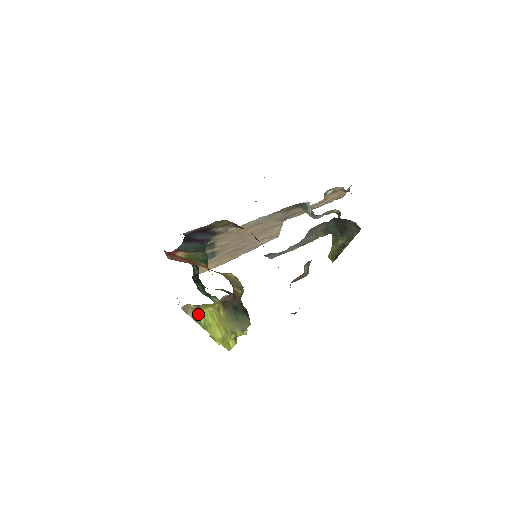
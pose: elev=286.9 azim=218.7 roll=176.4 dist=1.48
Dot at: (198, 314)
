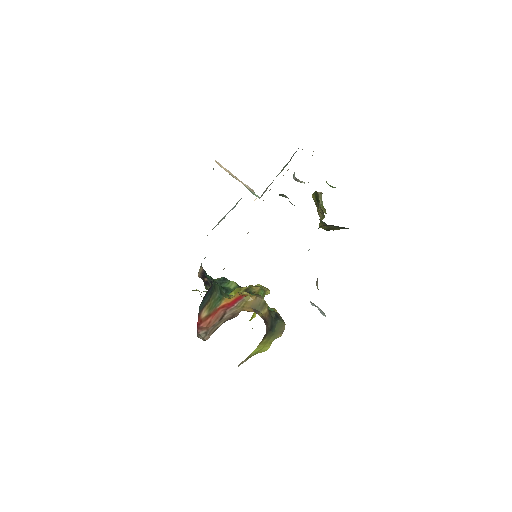
Dot at: (249, 356)
